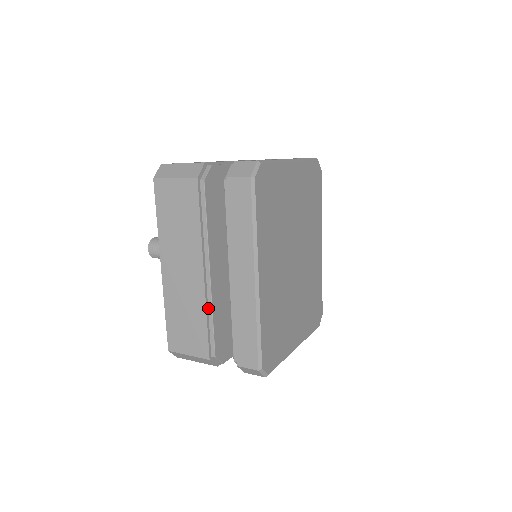
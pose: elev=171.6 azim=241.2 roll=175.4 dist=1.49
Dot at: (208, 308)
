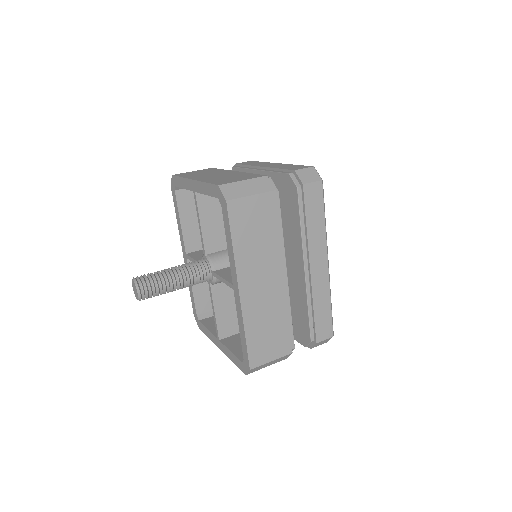
Dot at: (287, 307)
